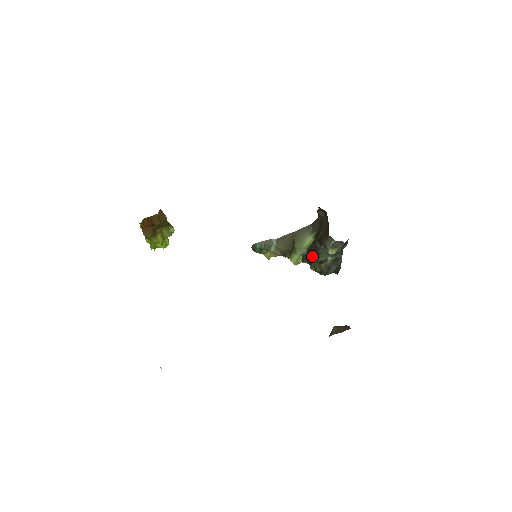
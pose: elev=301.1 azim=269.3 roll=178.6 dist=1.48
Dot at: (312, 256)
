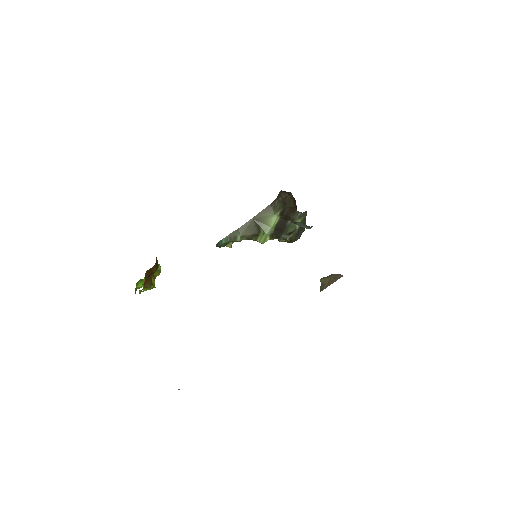
Dot at: (280, 231)
